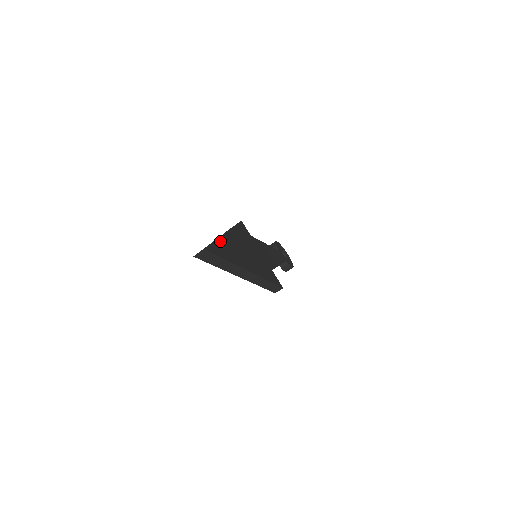
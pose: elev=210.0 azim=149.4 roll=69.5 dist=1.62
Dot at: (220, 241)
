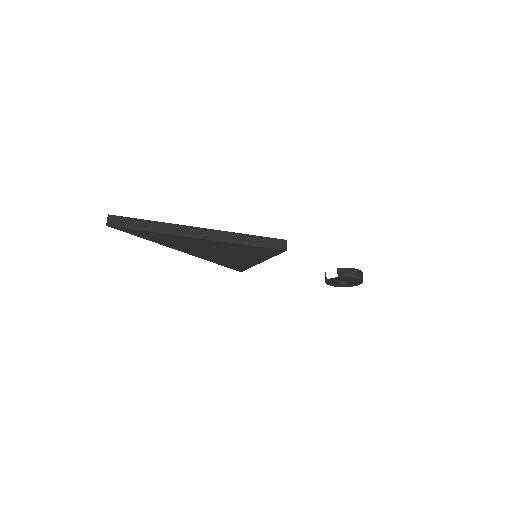
Dot at: occluded
